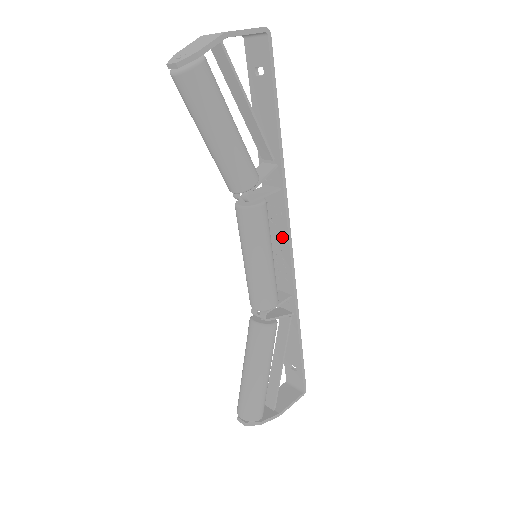
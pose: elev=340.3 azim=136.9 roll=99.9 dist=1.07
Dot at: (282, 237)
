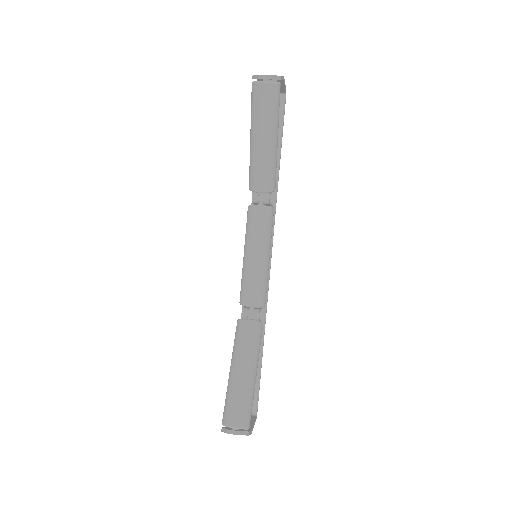
Dot at: occluded
